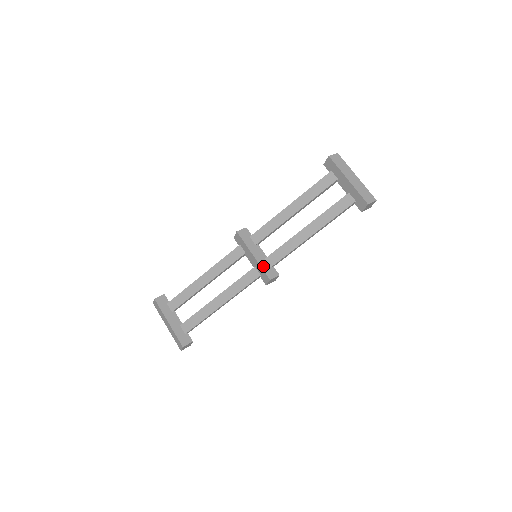
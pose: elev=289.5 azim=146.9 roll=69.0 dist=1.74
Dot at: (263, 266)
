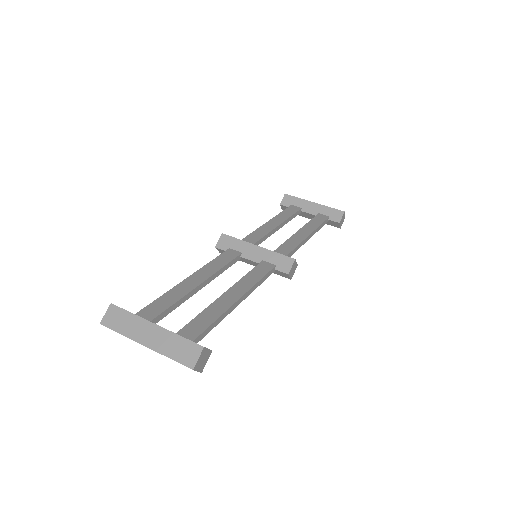
Dot at: (276, 253)
